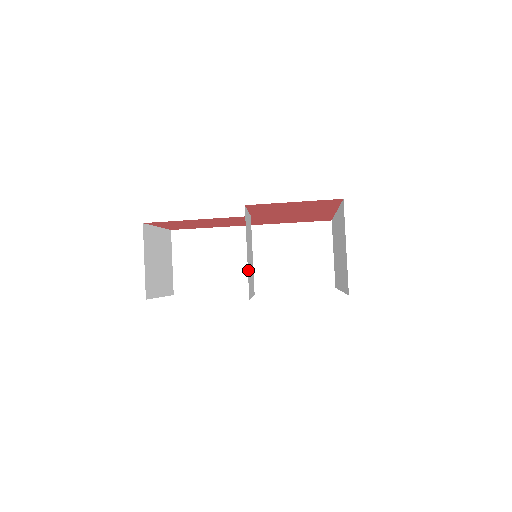
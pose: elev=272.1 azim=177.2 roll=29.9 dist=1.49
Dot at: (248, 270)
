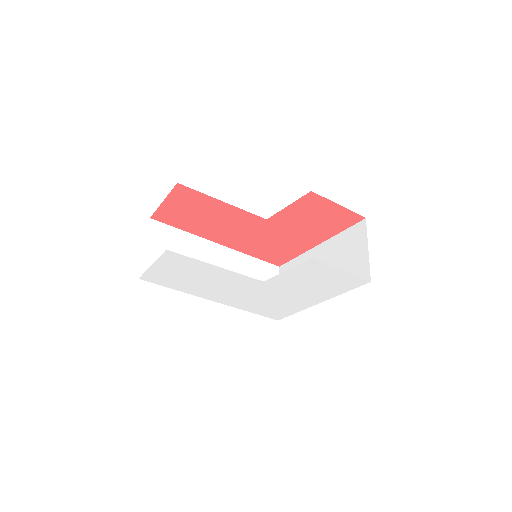
Dot at: occluded
